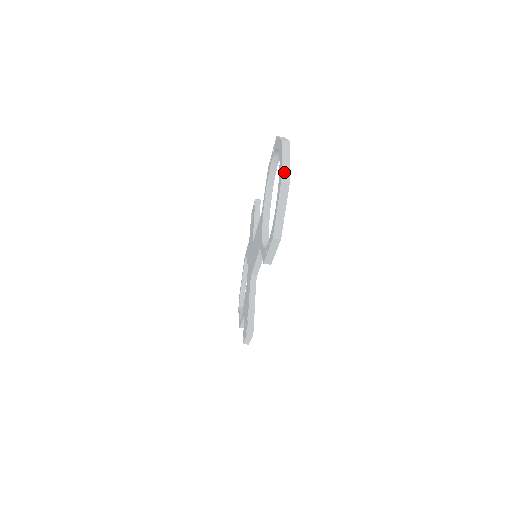
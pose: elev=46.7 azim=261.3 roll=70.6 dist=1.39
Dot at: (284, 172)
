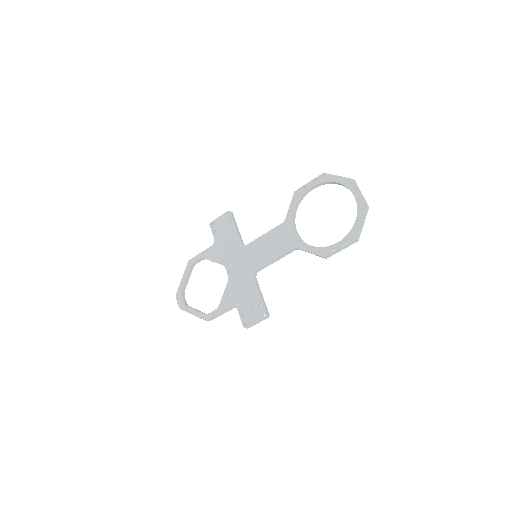
Dot at: occluded
